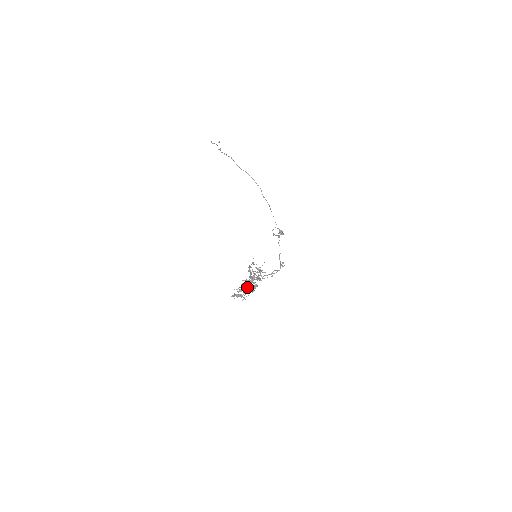
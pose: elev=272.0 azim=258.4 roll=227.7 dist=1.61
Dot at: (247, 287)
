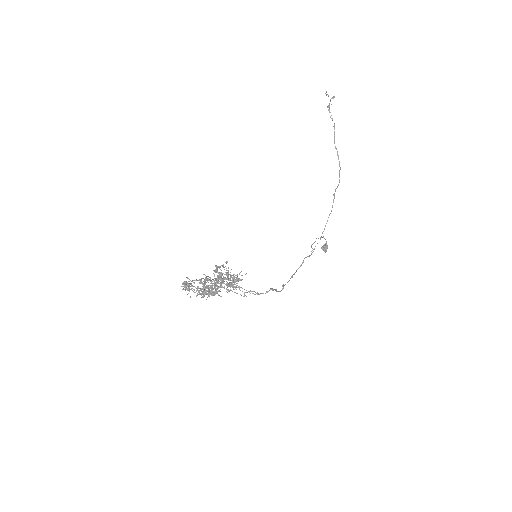
Dot at: occluded
